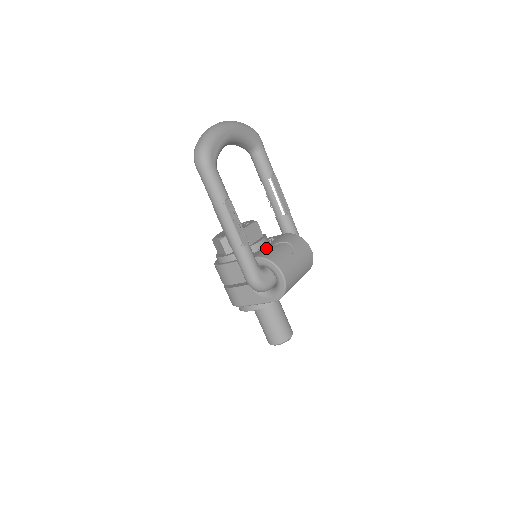
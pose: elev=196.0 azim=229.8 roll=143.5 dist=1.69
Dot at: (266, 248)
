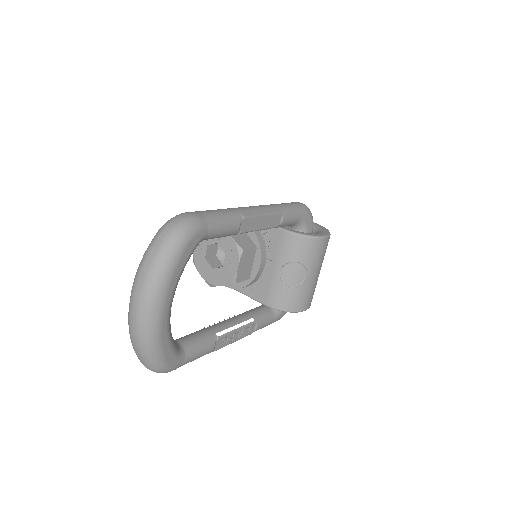
Dot at: (271, 283)
